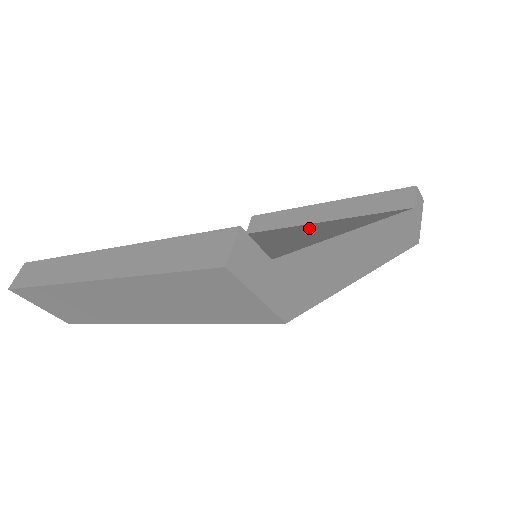
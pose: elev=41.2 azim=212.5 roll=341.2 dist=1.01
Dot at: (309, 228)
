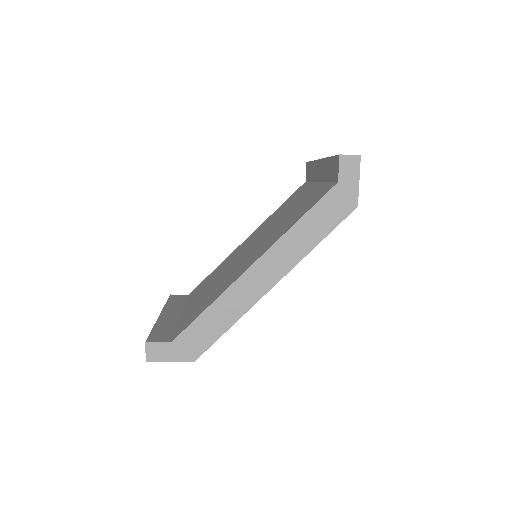
Dot at: (282, 220)
